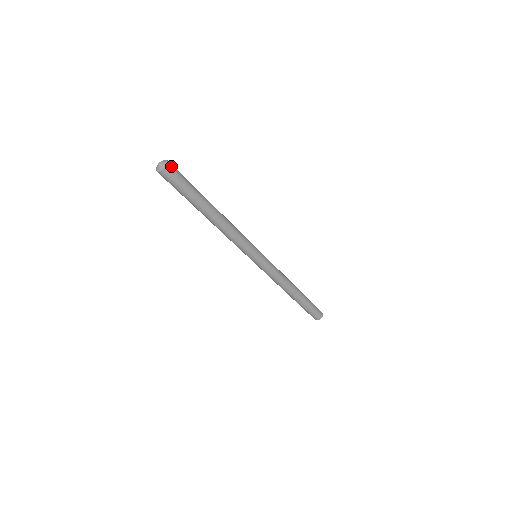
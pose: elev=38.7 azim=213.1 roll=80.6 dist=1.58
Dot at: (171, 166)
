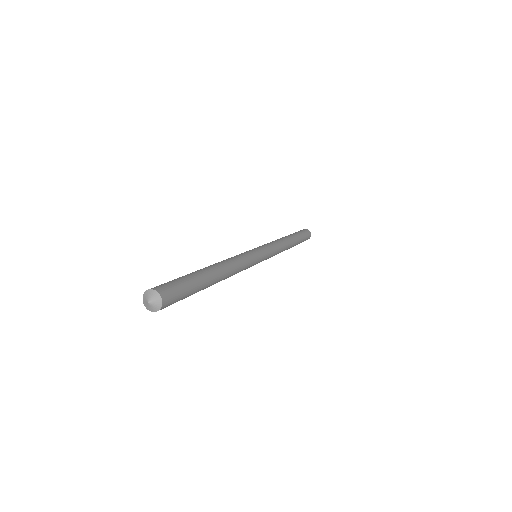
Dot at: (167, 300)
